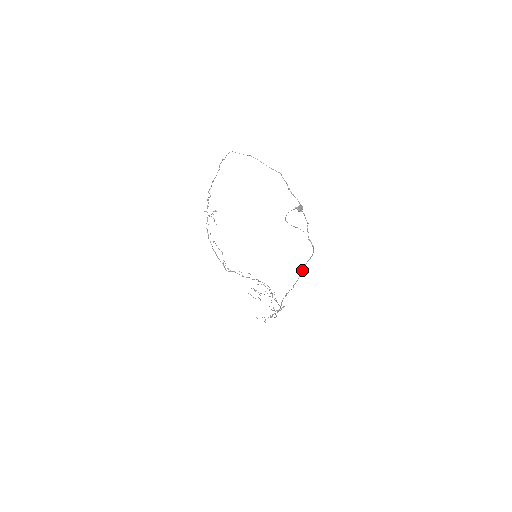
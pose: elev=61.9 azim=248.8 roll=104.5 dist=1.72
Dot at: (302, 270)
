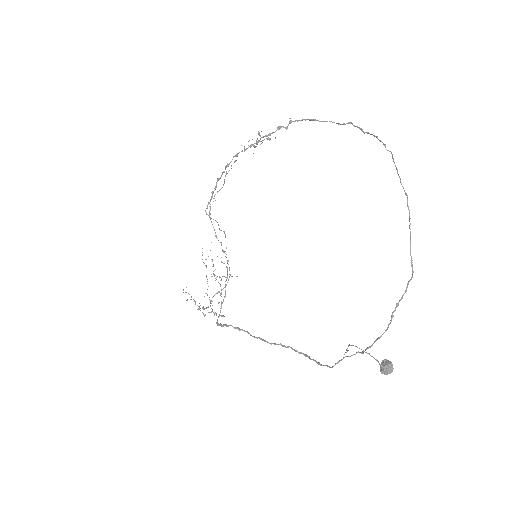
Dot at: (287, 347)
